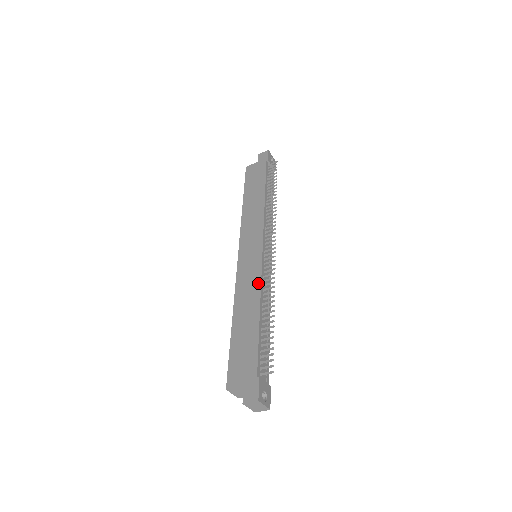
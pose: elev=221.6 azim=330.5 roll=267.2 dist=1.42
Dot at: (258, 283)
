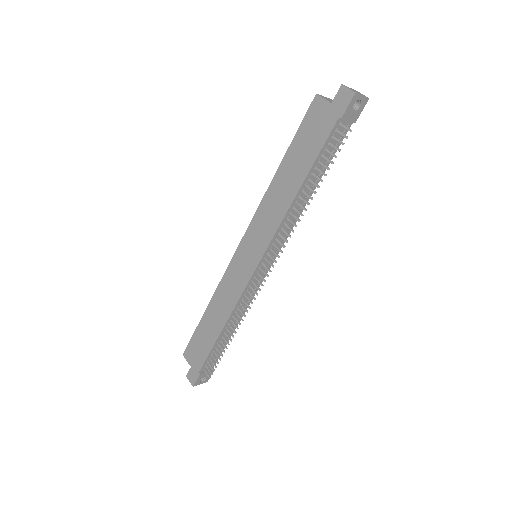
Dot at: (235, 301)
